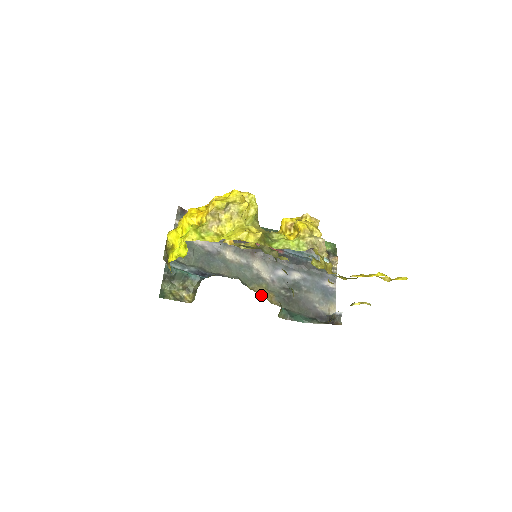
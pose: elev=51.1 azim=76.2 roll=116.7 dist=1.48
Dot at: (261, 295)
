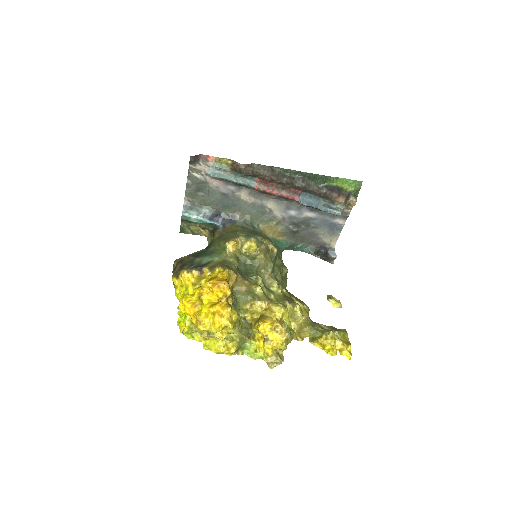
Dot at: (269, 233)
